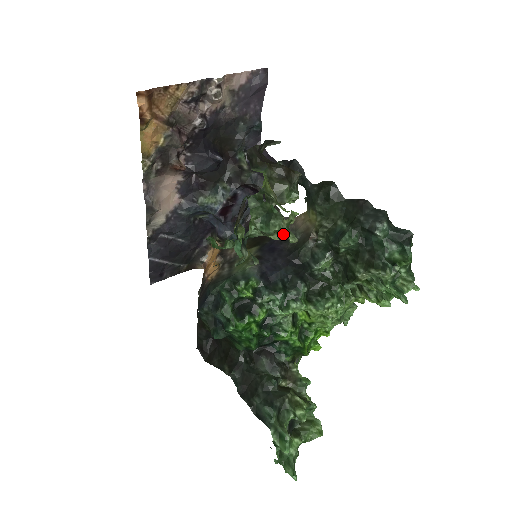
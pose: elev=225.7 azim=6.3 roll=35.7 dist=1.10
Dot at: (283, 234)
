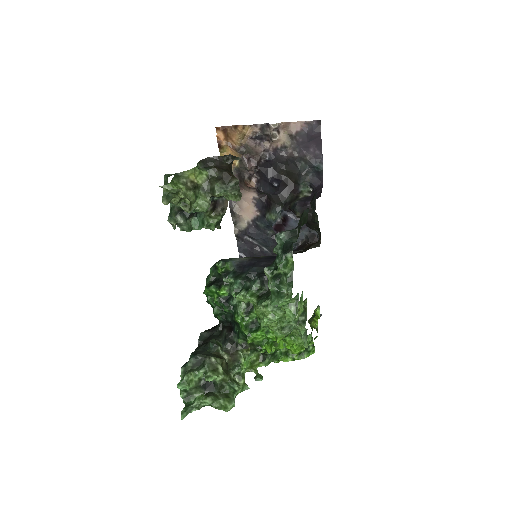
Dot at: (293, 252)
